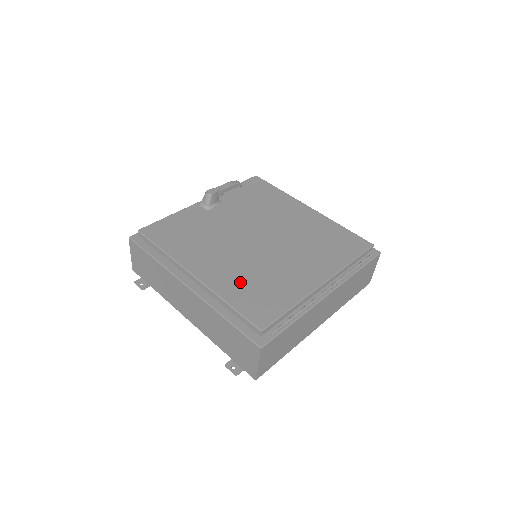
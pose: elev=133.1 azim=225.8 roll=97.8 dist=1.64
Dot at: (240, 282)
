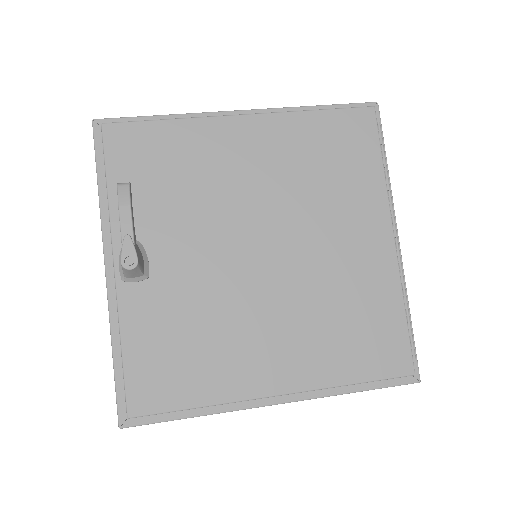
Dot at: (328, 343)
